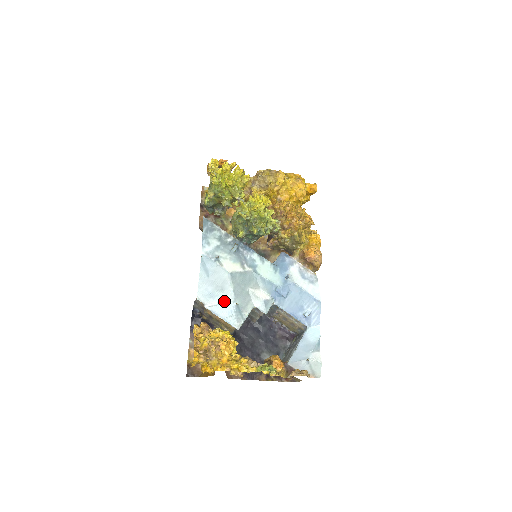
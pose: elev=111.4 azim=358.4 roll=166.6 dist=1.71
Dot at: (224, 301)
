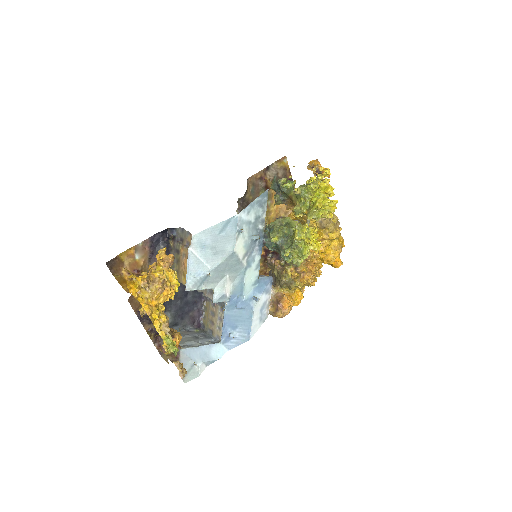
Dot at: (205, 262)
